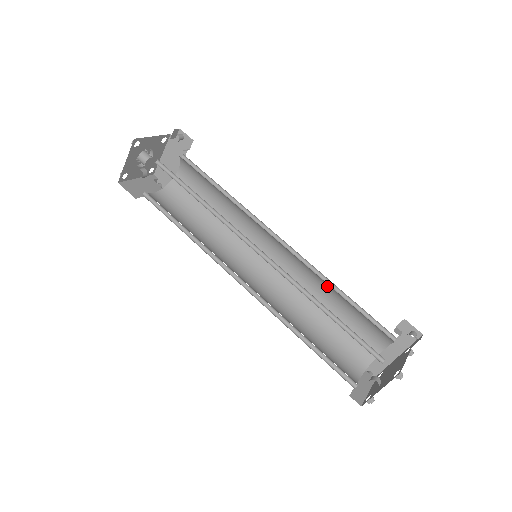
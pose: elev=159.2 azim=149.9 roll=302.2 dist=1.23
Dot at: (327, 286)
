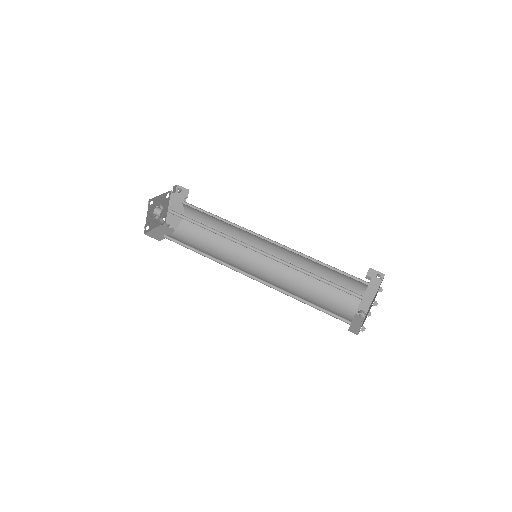
Dot at: (311, 262)
